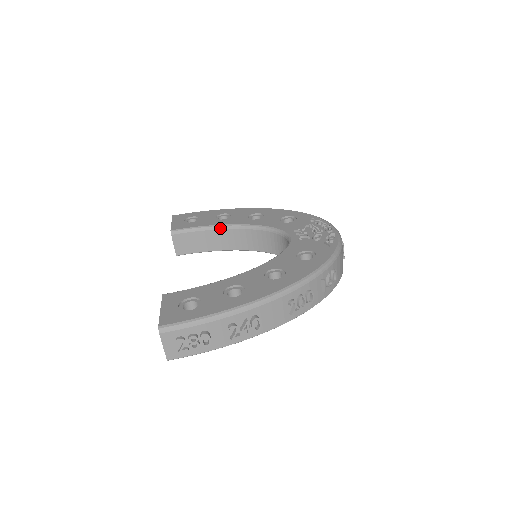
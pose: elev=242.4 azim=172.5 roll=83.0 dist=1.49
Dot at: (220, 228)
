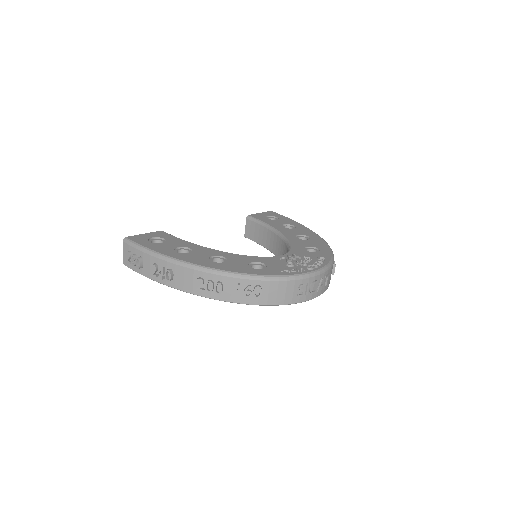
Dot at: (272, 230)
